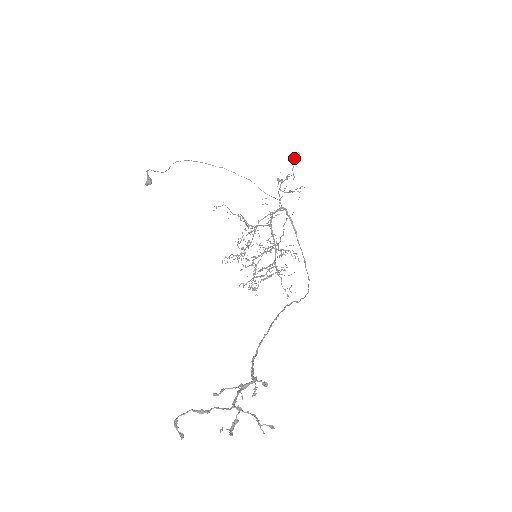
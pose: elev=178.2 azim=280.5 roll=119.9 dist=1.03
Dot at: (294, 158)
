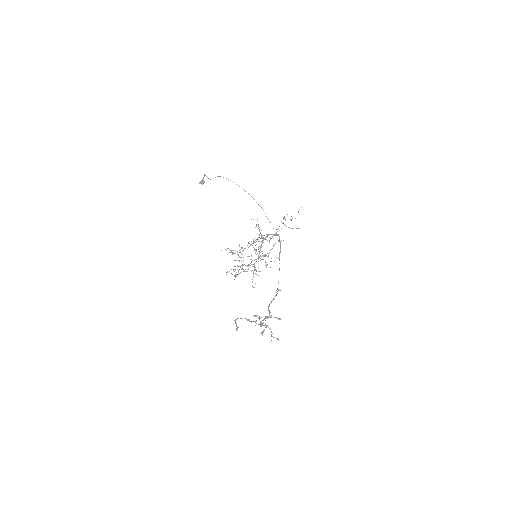
Dot at: occluded
